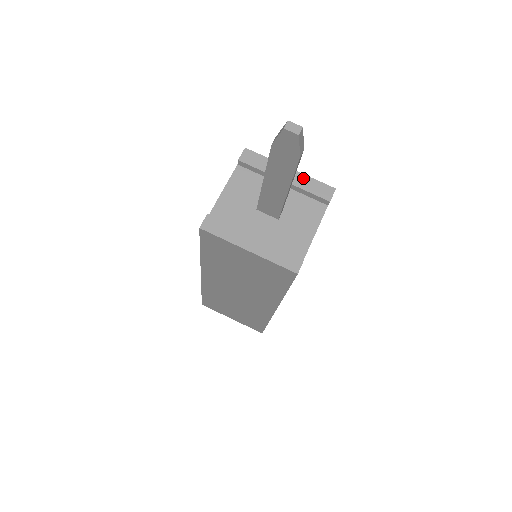
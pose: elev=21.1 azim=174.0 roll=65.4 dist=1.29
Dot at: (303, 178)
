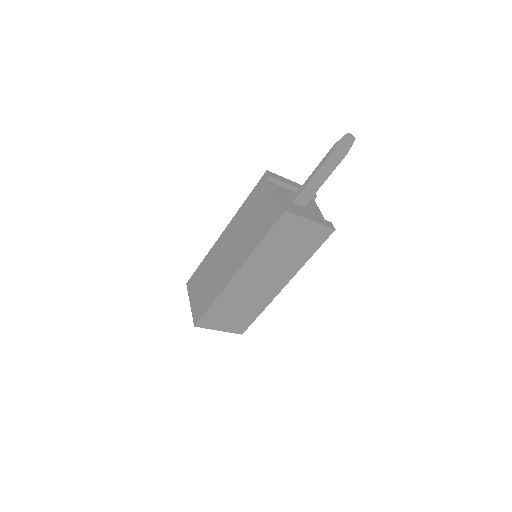
Dot at: (300, 185)
